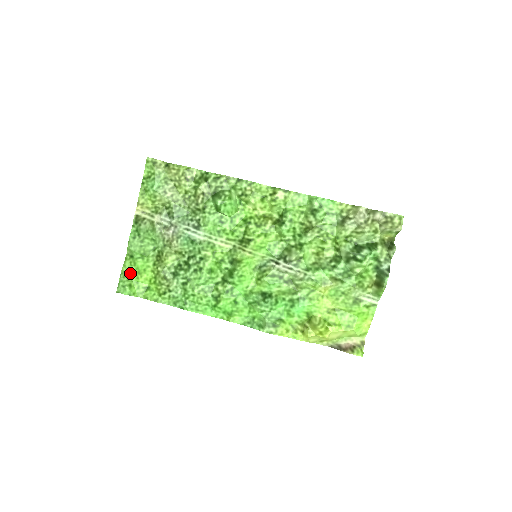
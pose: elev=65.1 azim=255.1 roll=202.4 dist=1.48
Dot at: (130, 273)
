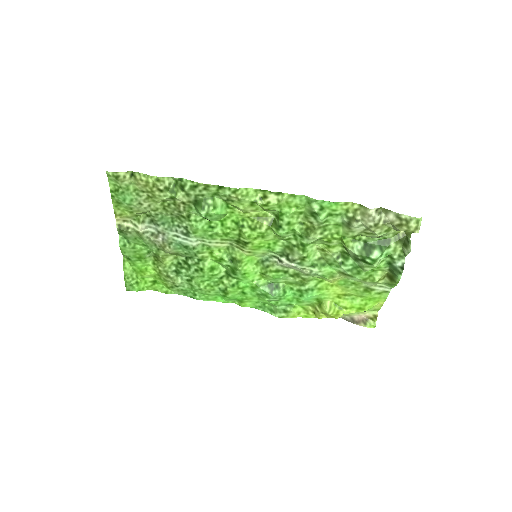
Dot at: (133, 272)
